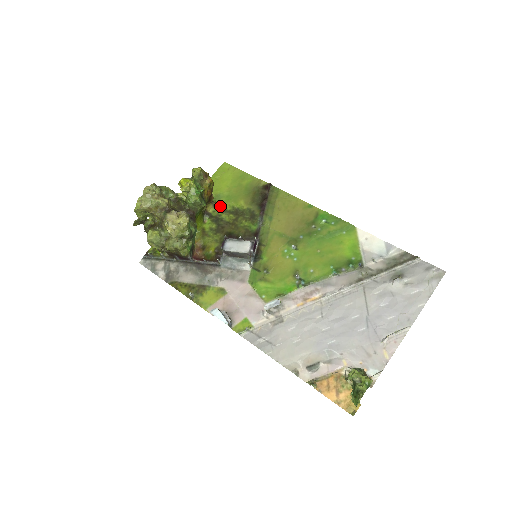
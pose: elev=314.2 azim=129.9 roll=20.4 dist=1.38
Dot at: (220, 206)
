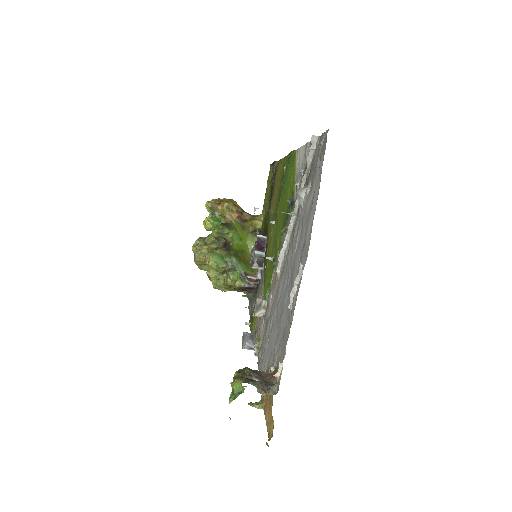
Dot at: (264, 216)
